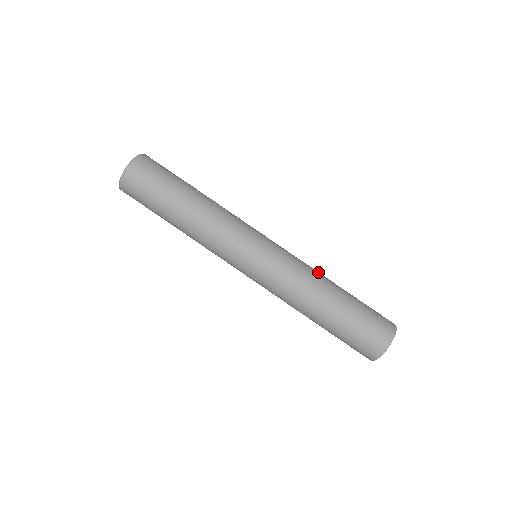
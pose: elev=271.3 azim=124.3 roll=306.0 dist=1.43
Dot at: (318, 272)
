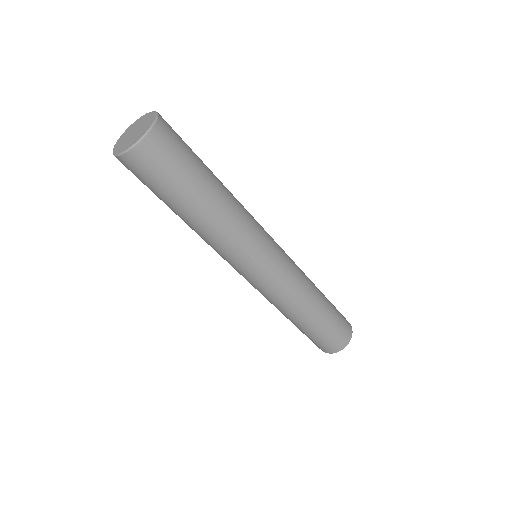
Dot at: (303, 300)
